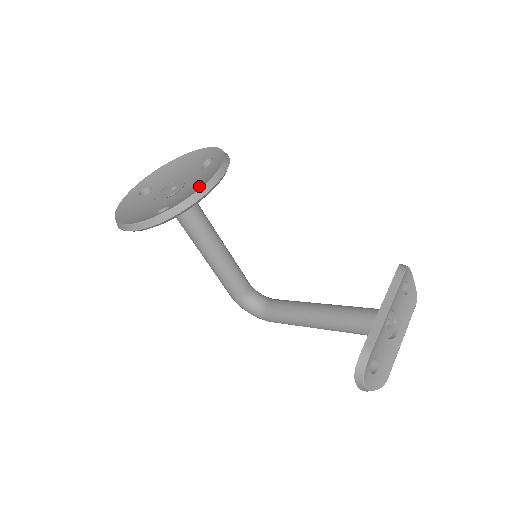
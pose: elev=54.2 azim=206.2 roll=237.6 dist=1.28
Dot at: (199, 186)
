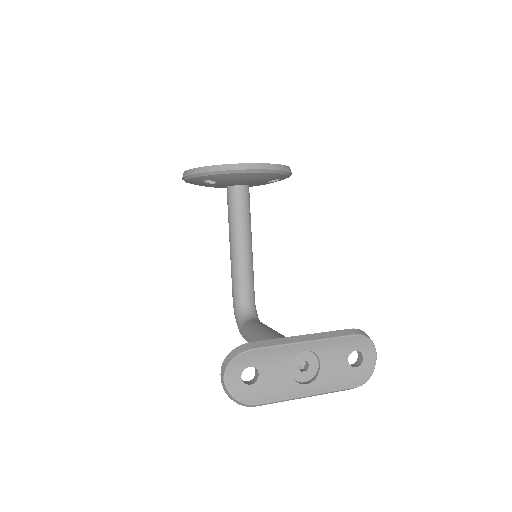
Dot at: occluded
